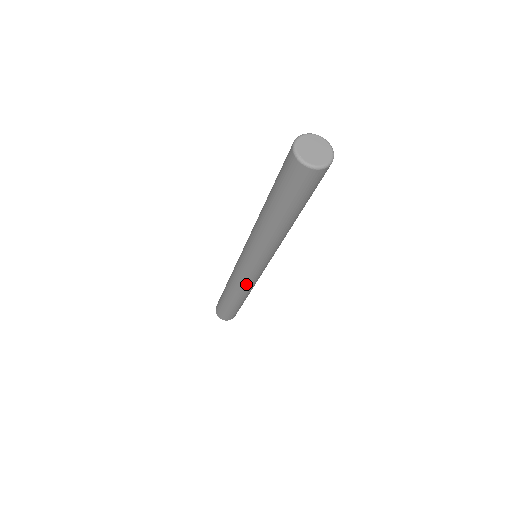
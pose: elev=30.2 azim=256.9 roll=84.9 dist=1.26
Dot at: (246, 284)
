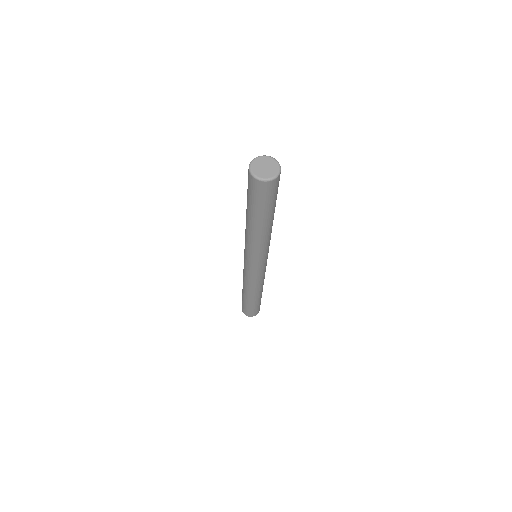
Dot at: (254, 281)
